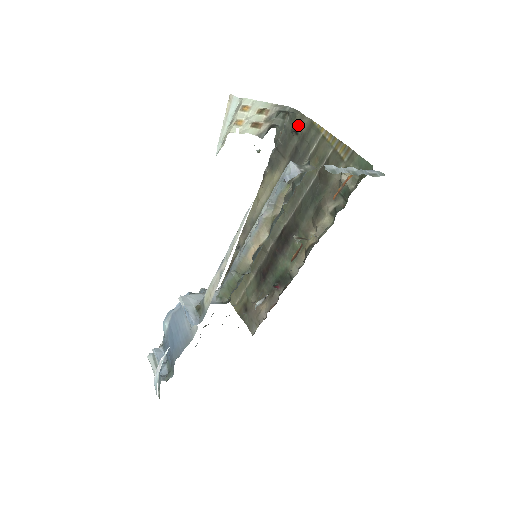
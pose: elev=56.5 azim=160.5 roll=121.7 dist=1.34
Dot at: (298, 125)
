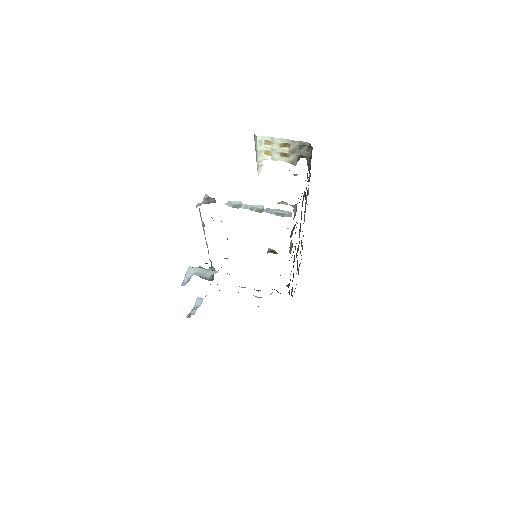
Dot at: (309, 159)
